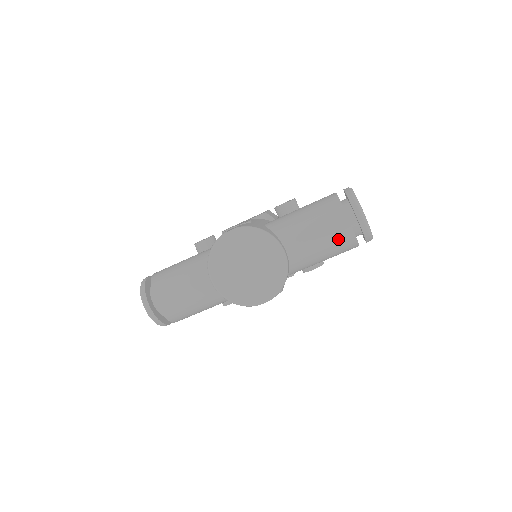
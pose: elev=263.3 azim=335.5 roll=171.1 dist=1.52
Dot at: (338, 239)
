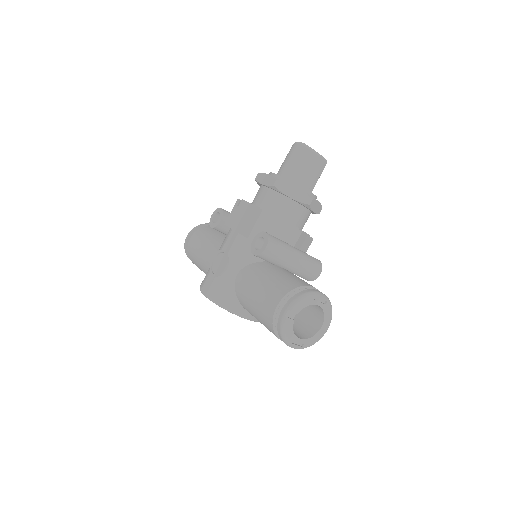
Dot at: occluded
